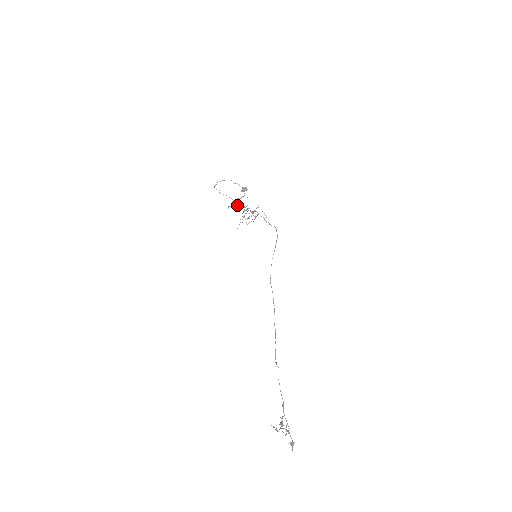
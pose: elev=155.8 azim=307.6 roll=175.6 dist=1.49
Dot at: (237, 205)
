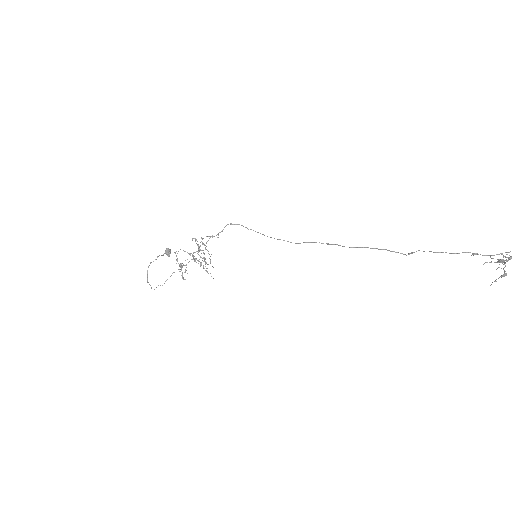
Dot at: occluded
